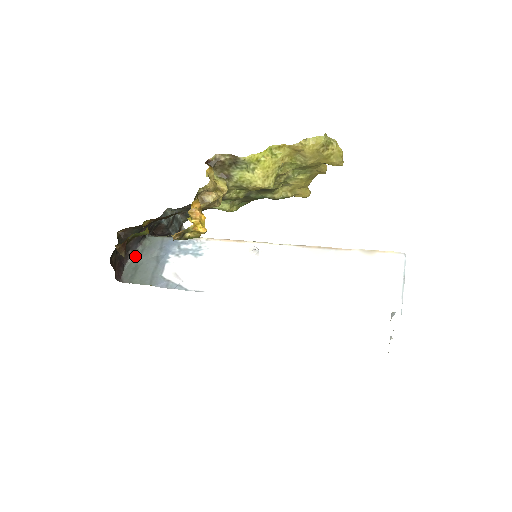
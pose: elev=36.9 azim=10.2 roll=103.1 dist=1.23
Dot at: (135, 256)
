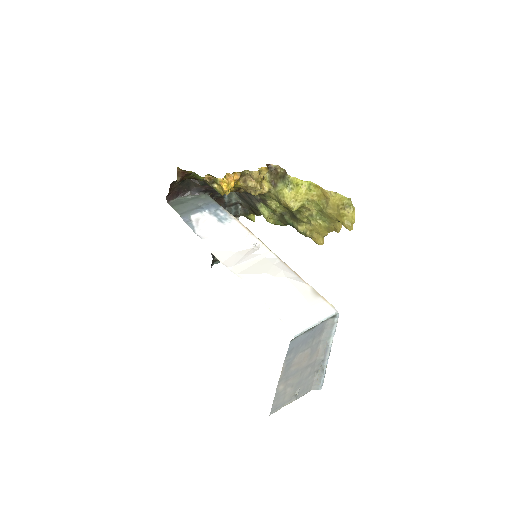
Dot at: (189, 197)
